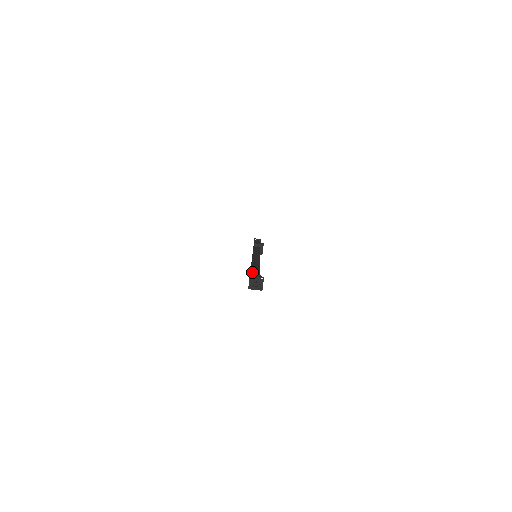
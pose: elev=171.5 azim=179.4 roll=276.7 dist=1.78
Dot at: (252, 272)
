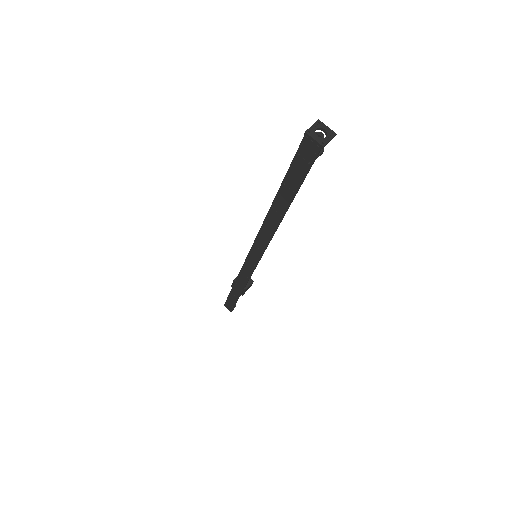
Dot at: (292, 173)
